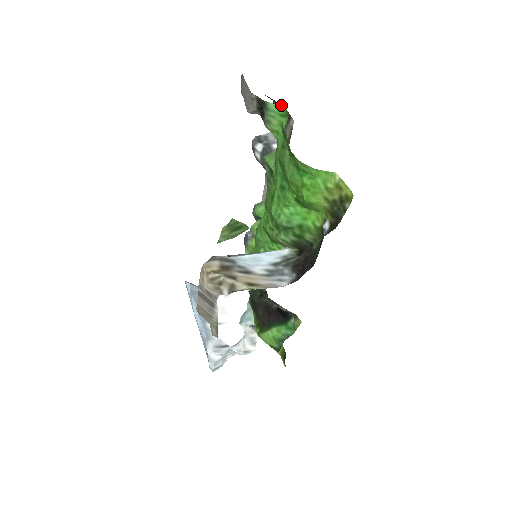
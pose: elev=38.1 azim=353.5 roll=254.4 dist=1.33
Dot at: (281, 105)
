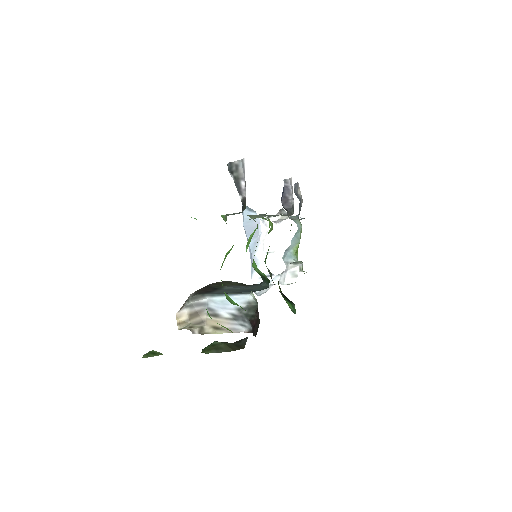
Dot at: (195, 218)
